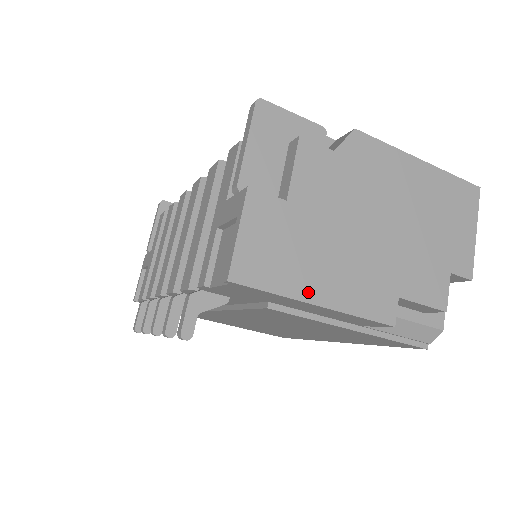
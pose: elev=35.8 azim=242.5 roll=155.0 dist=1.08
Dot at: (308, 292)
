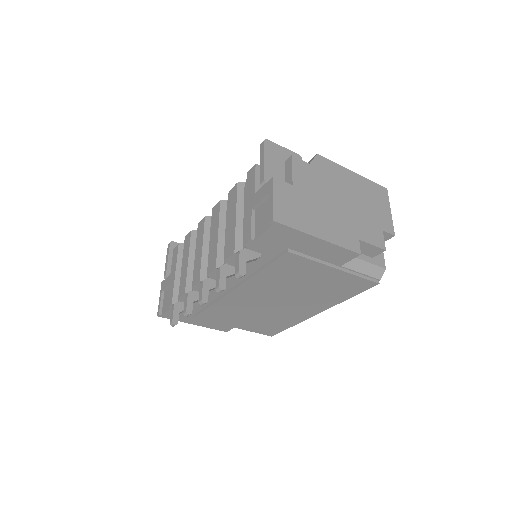
Dot at: (313, 231)
